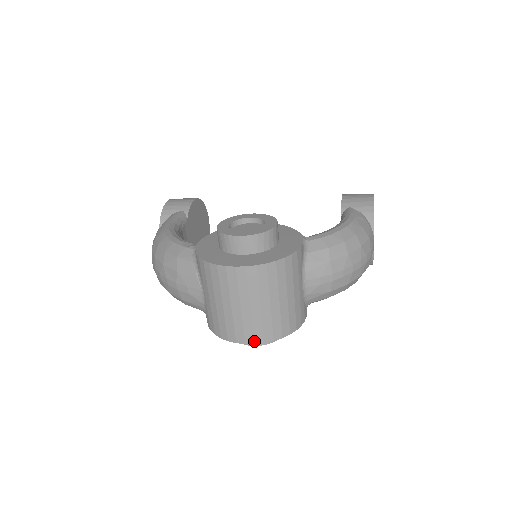
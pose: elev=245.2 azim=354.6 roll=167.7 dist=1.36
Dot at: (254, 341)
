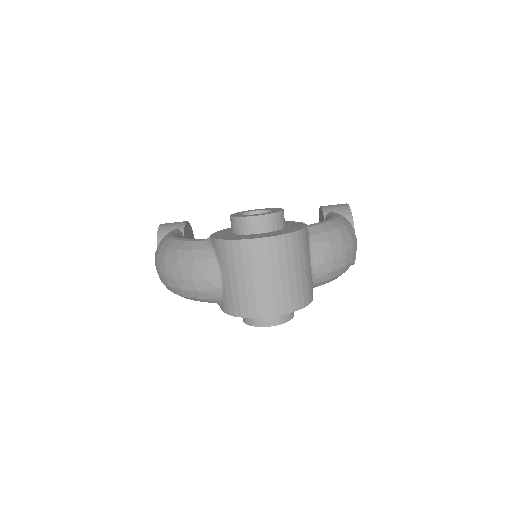
Dot at: (275, 313)
